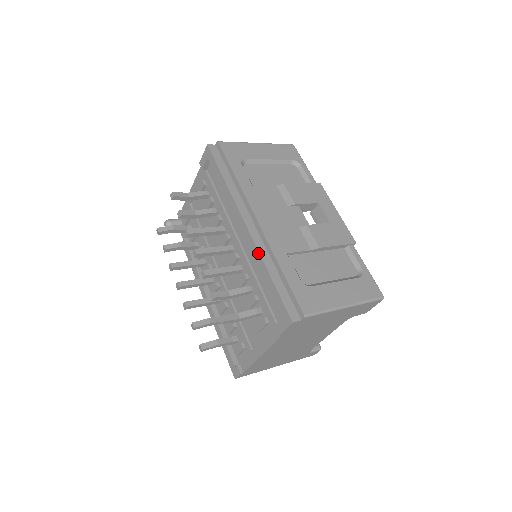
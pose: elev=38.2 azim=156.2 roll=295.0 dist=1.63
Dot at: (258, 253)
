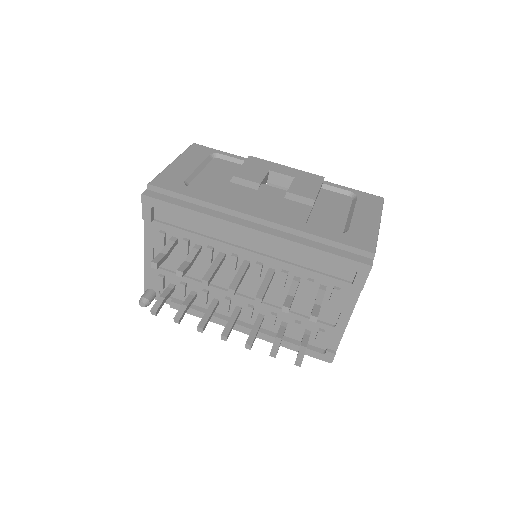
Dot at: (288, 241)
